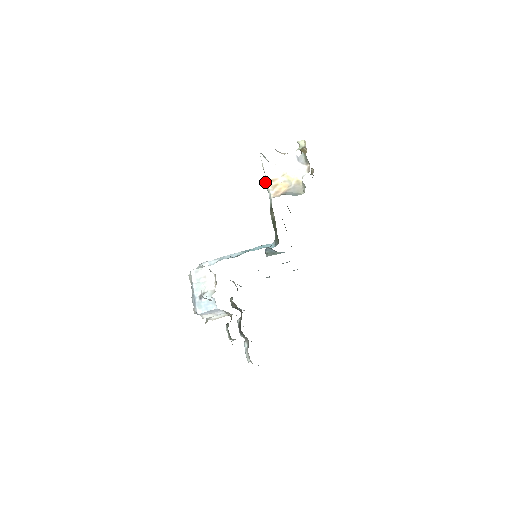
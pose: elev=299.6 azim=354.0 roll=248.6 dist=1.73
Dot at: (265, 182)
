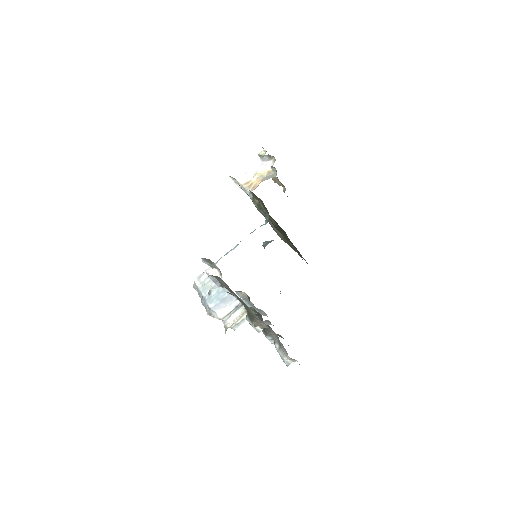
Dot at: occluded
